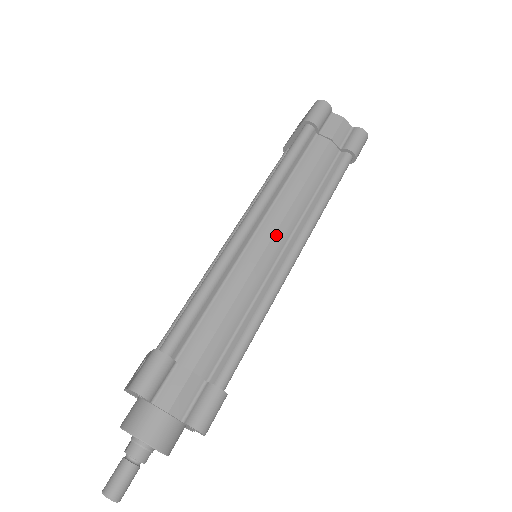
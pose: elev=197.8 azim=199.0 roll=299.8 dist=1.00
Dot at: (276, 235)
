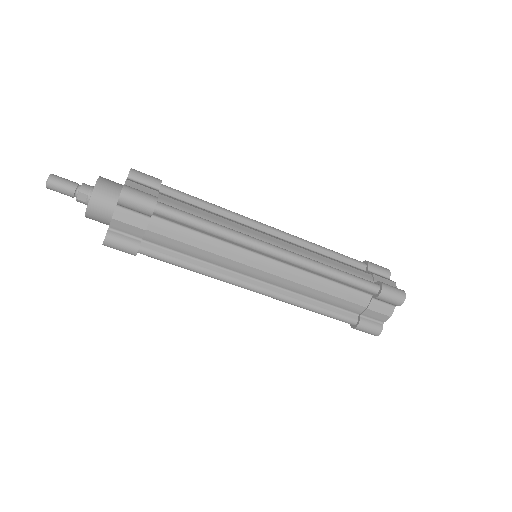
Dot at: (279, 241)
